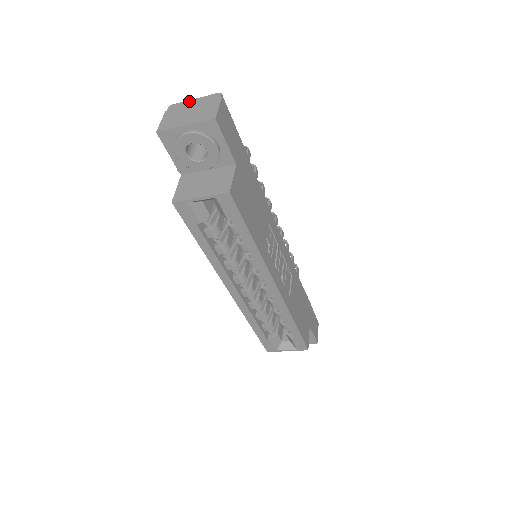
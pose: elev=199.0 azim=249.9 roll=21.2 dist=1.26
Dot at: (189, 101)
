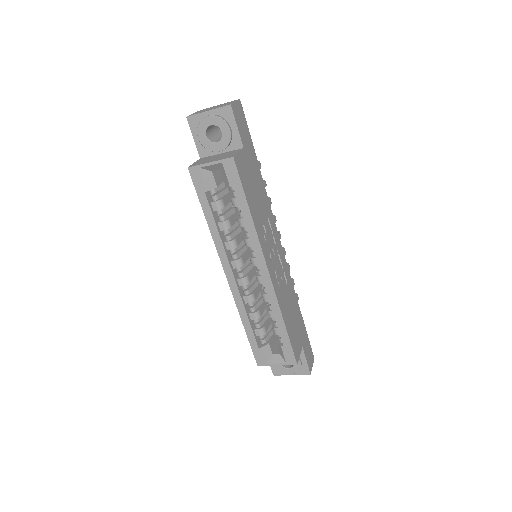
Dot at: occluded
